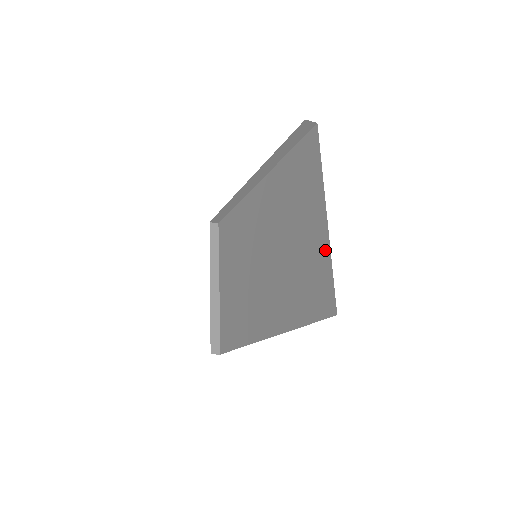
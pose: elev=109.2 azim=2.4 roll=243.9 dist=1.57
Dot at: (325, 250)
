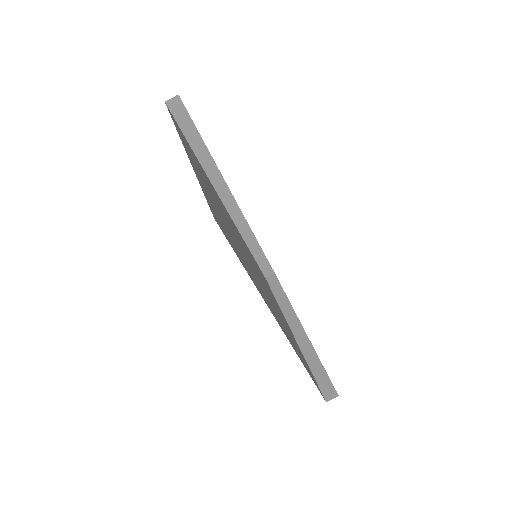
Dot at: occluded
